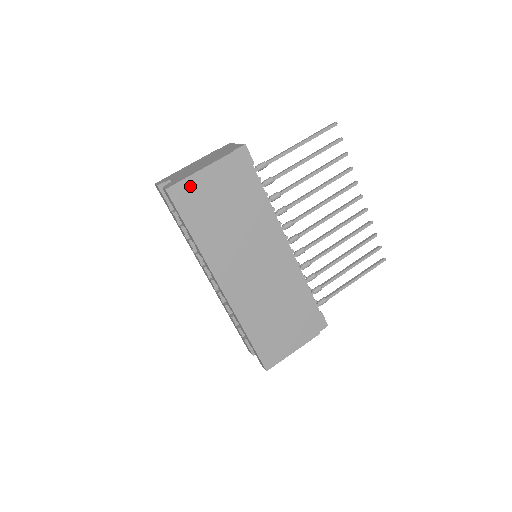
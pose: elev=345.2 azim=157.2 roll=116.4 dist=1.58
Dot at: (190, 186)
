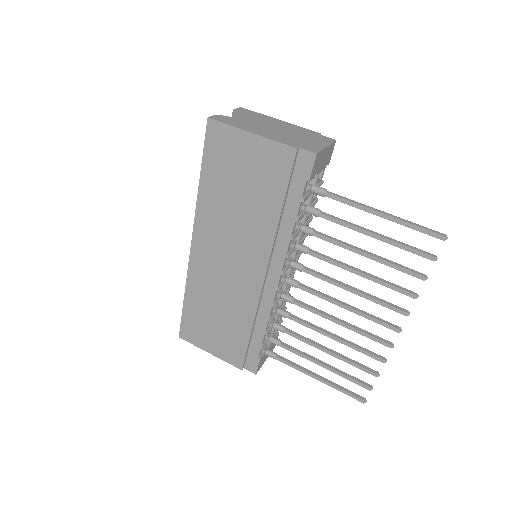
Dot at: (231, 137)
